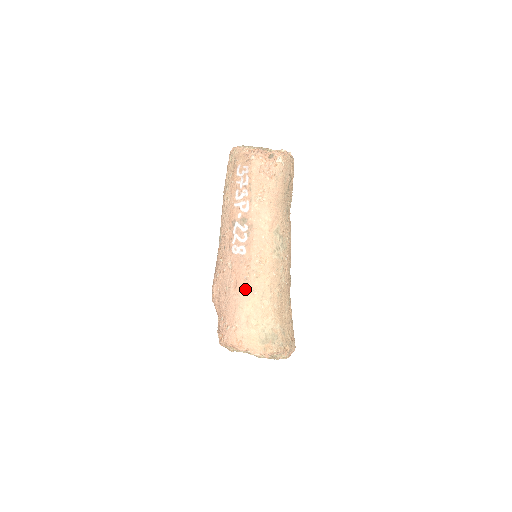
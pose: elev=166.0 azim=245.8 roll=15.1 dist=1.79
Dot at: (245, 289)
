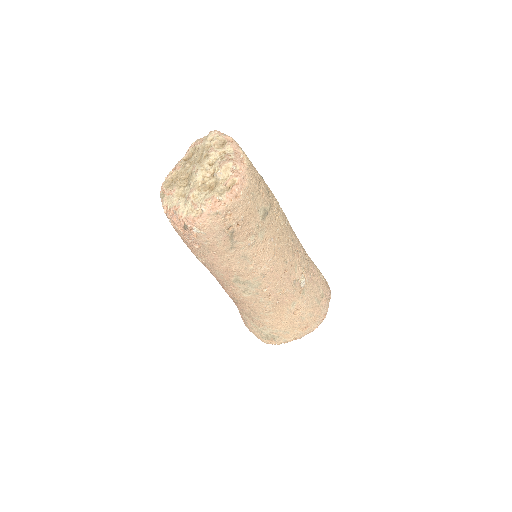
Dot at: (236, 304)
